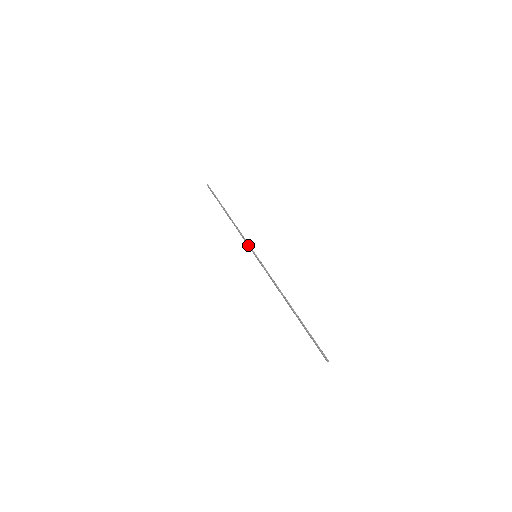
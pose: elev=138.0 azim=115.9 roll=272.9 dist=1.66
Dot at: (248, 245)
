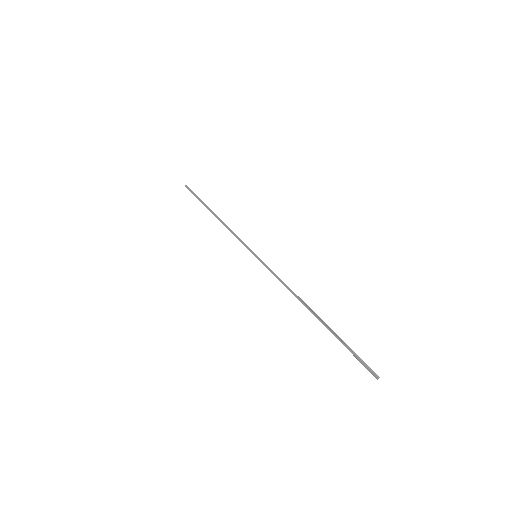
Dot at: (244, 244)
